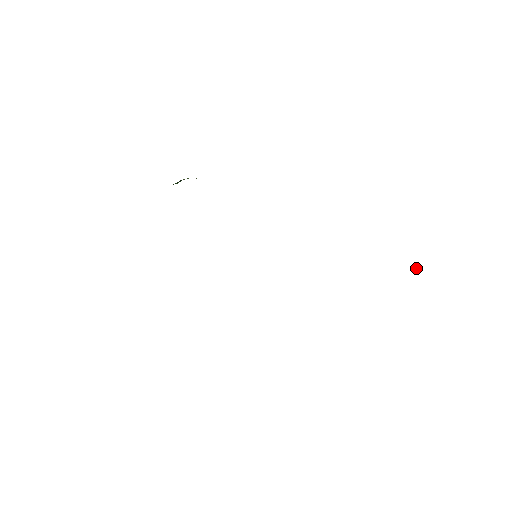
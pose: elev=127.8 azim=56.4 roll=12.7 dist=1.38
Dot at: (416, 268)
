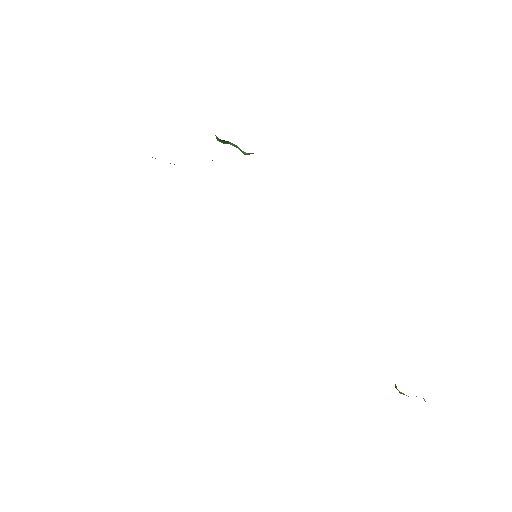
Dot at: occluded
